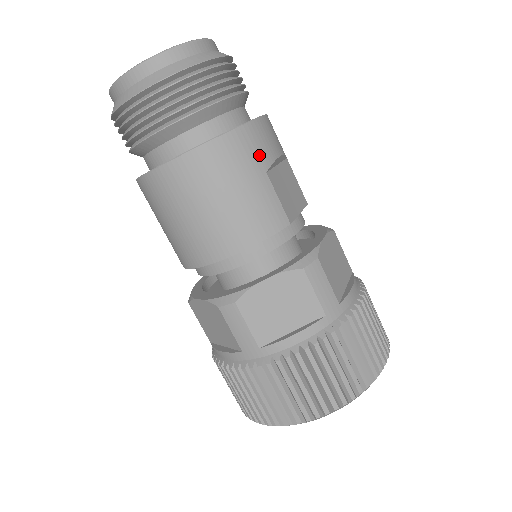
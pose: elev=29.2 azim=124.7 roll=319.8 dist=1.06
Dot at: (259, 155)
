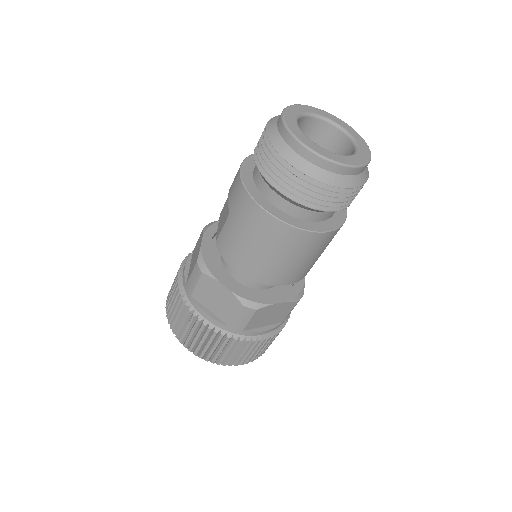
Dot at: occluded
